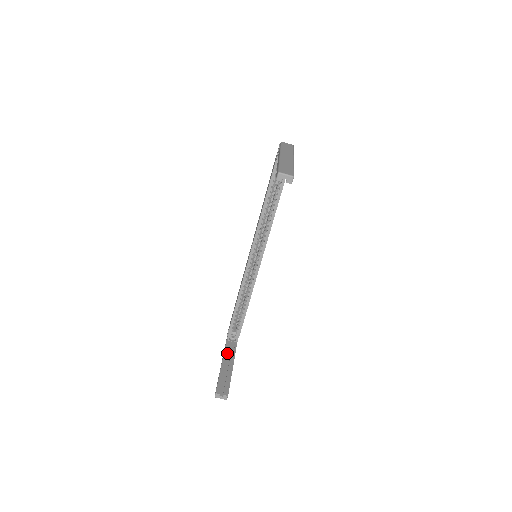
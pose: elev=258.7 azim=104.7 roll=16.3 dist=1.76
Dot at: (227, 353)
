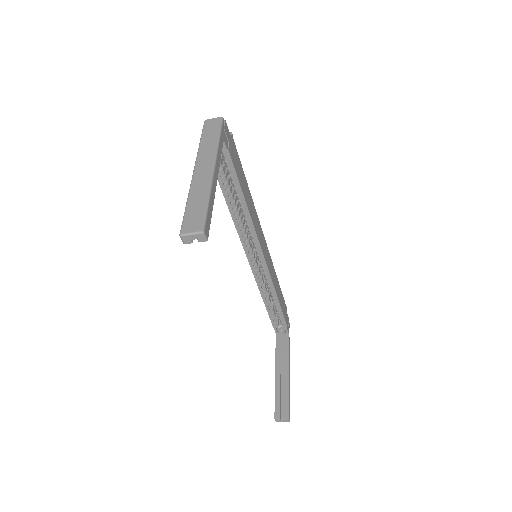
Dot at: (279, 354)
